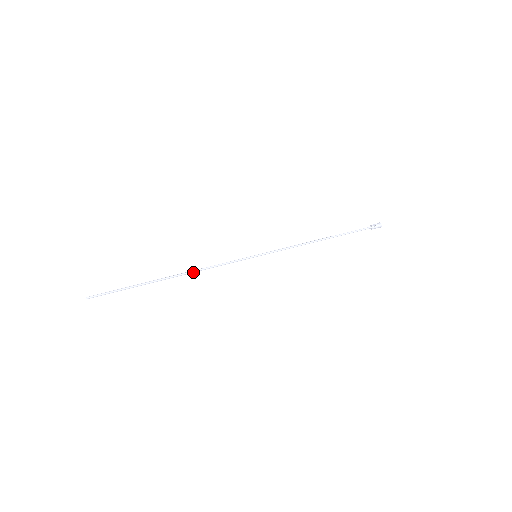
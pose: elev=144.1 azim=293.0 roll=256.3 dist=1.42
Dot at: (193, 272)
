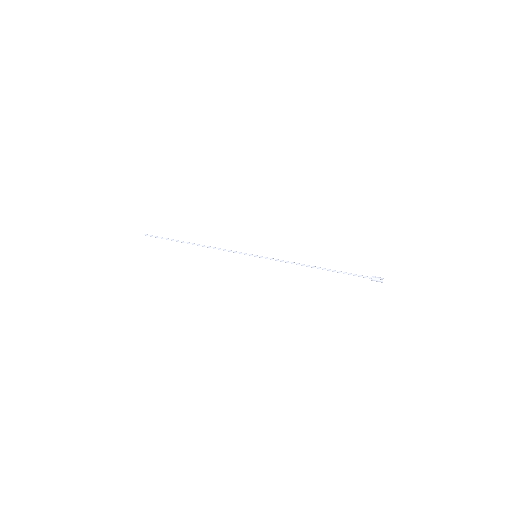
Dot at: (208, 247)
